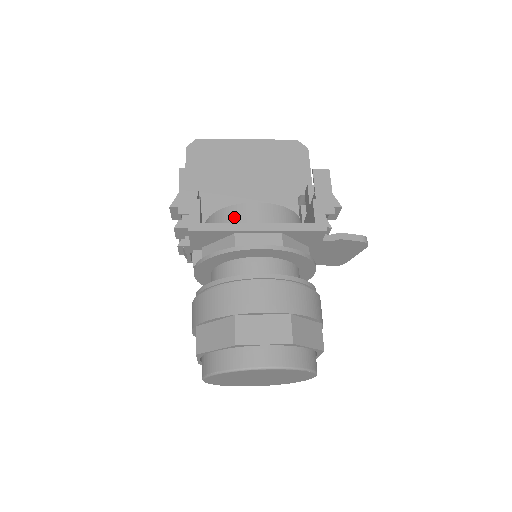
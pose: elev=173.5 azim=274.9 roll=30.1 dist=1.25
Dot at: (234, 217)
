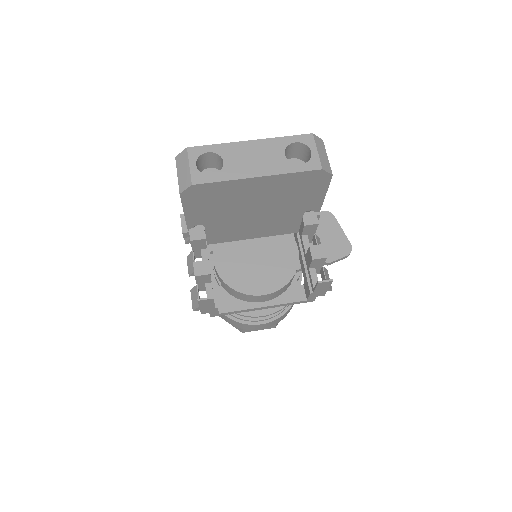
Dot at: (244, 298)
